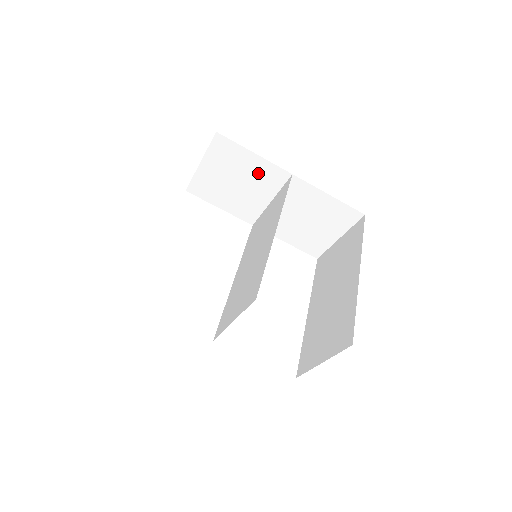
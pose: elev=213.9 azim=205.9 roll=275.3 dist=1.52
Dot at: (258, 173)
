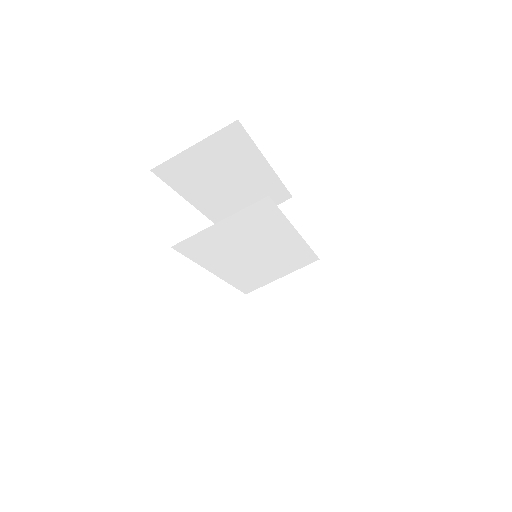
Dot at: occluded
